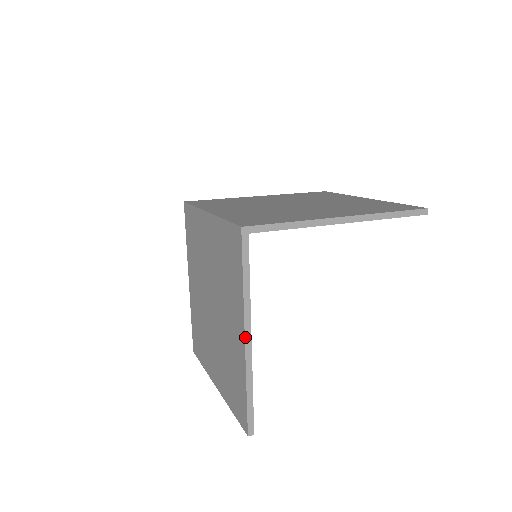
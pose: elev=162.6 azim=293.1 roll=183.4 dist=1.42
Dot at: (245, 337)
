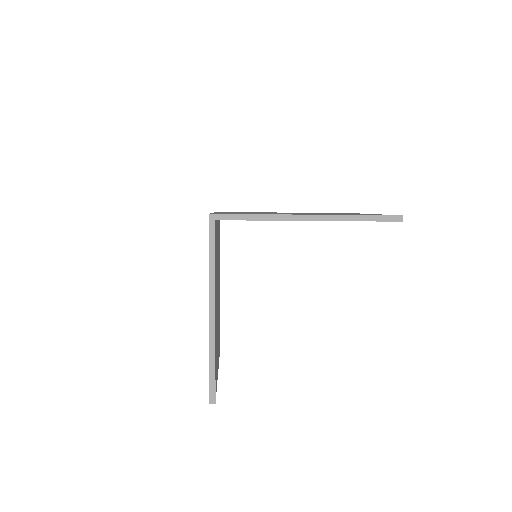
Dot at: (210, 310)
